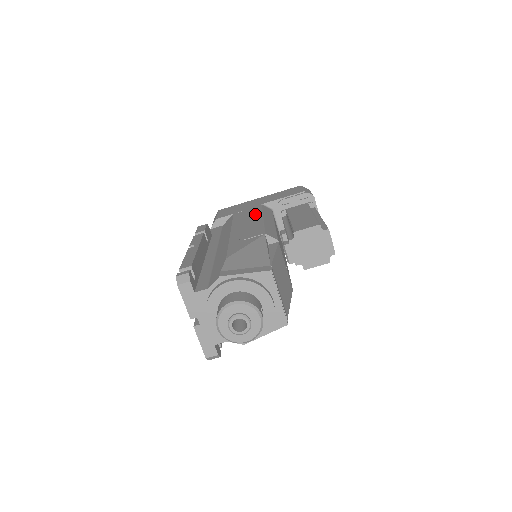
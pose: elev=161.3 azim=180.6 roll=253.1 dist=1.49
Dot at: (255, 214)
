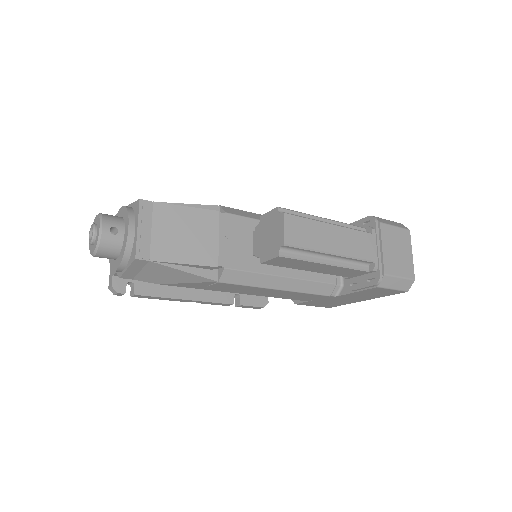
Dot at: occluded
